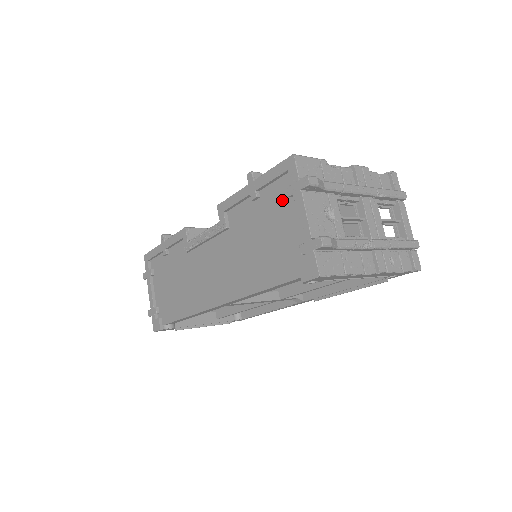
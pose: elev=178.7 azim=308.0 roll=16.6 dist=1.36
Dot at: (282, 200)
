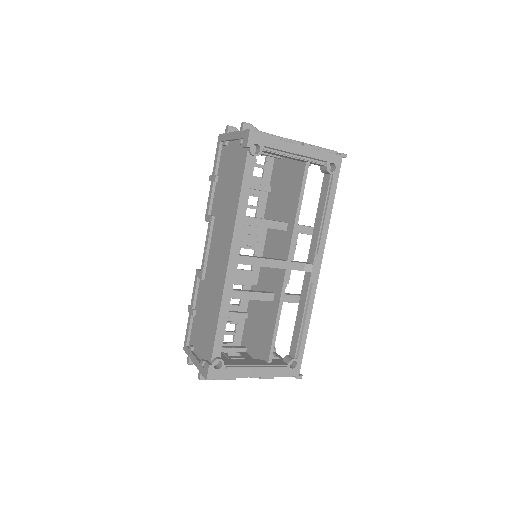
Dot at: (226, 155)
